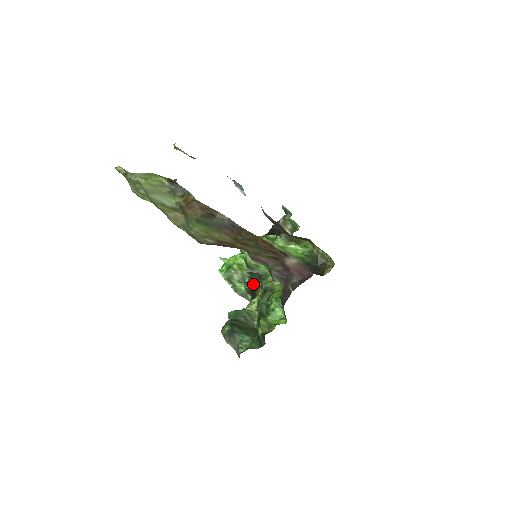
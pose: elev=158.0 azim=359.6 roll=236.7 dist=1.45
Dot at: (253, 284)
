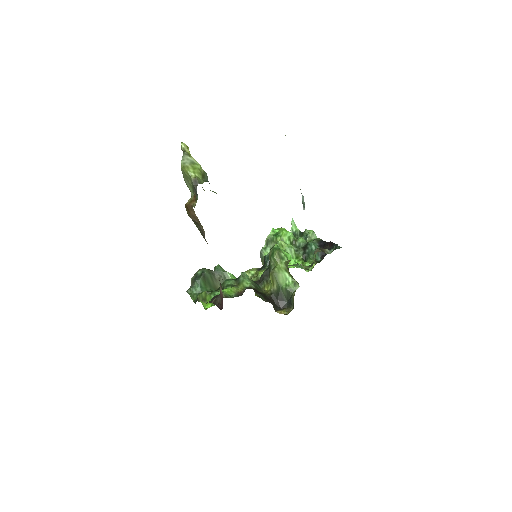
Dot at: (266, 262)
